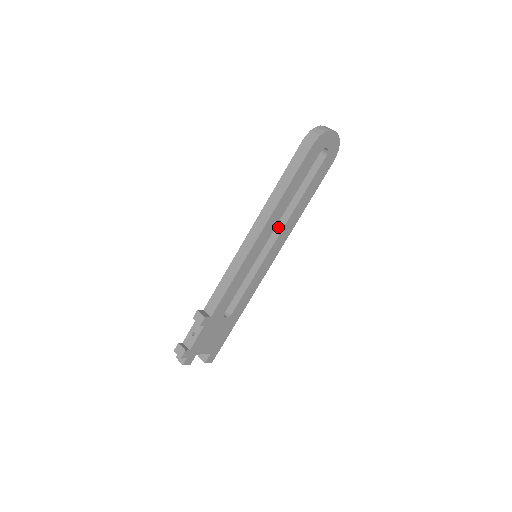
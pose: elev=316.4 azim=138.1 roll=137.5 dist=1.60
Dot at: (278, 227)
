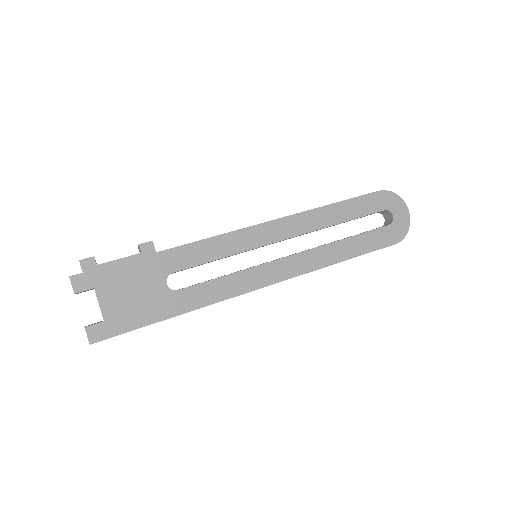
Dot at: occluded
